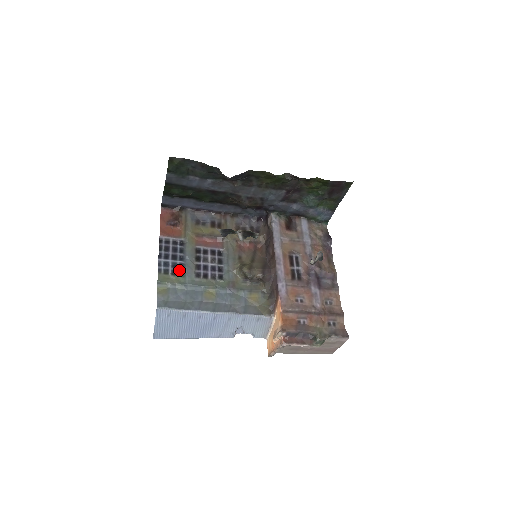
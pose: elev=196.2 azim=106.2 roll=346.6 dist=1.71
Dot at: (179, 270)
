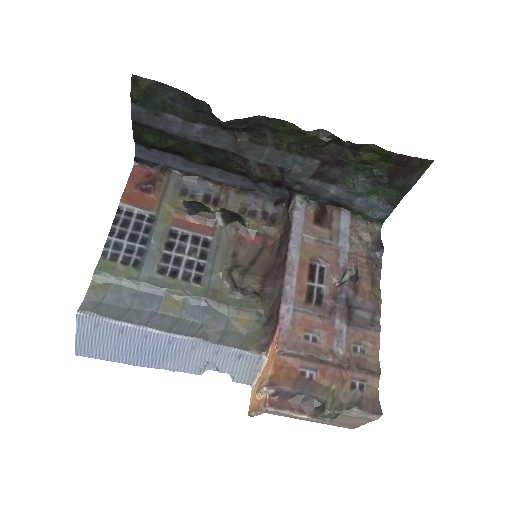
Dot at: (135, 258)
